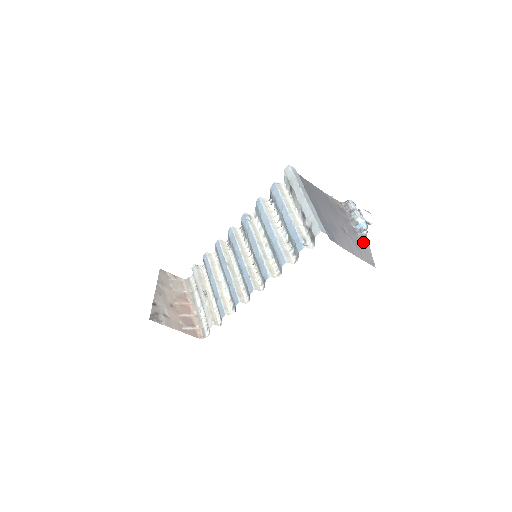
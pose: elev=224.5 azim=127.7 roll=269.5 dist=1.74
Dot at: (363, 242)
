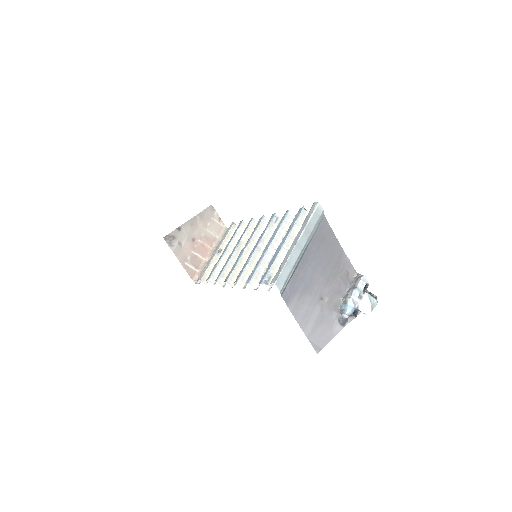
Dot at: (336, 323)
